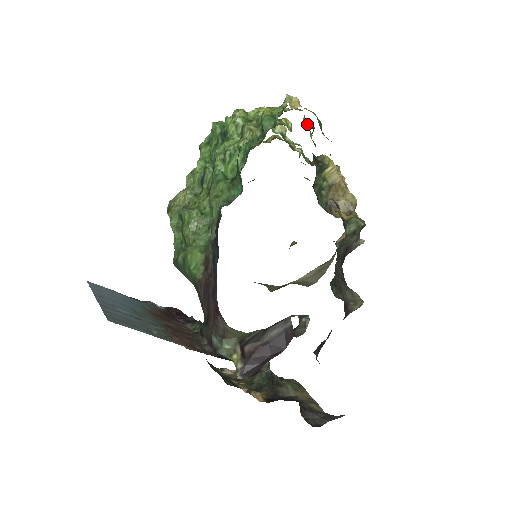
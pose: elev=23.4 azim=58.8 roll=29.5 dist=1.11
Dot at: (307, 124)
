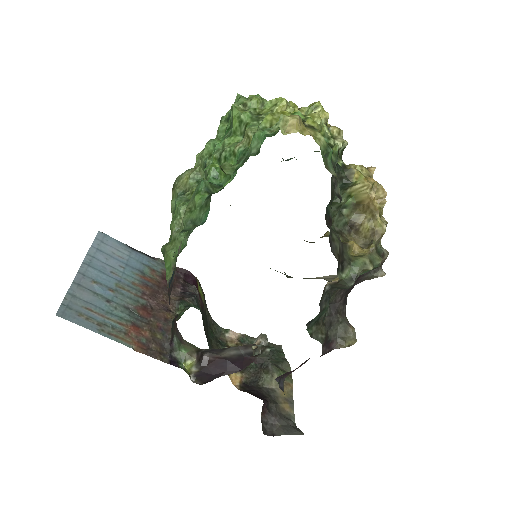
Dot at: occluded
